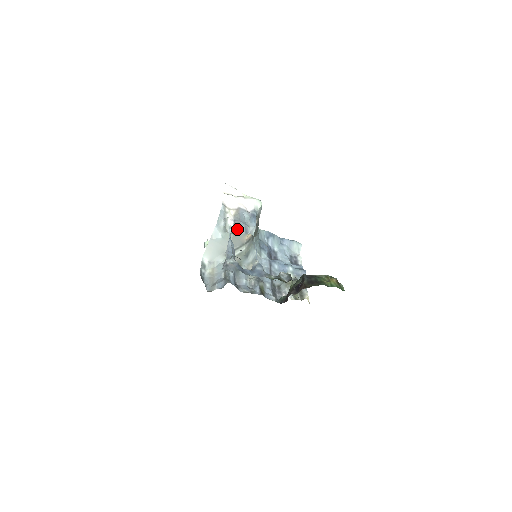
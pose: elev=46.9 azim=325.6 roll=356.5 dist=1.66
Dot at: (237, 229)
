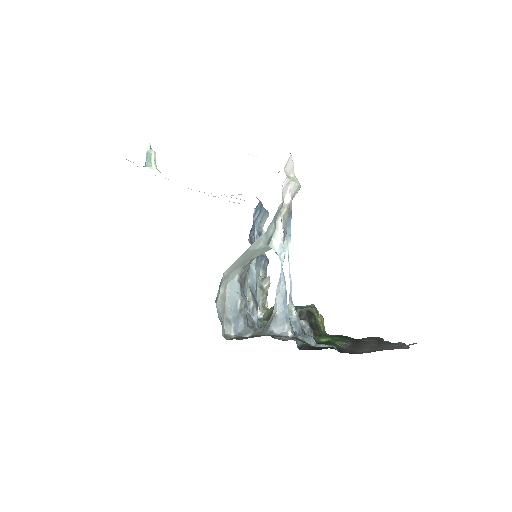
Dot at: occluded
